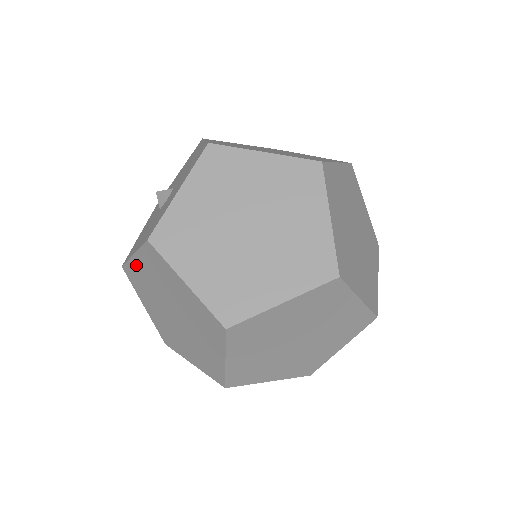
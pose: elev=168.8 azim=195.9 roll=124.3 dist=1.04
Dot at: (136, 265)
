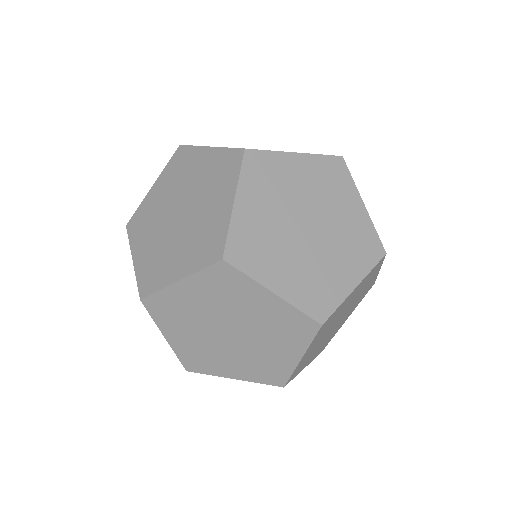
Dot at: occluded
